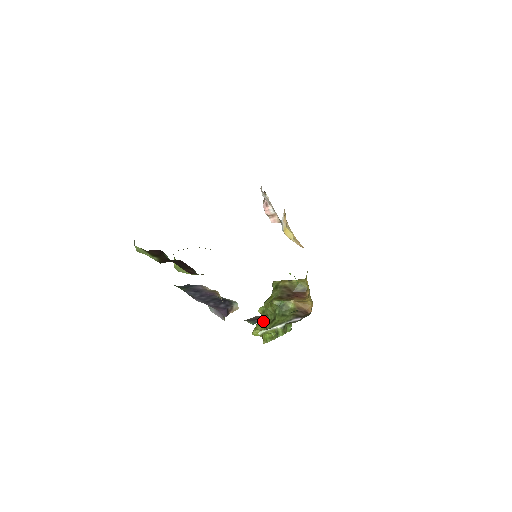
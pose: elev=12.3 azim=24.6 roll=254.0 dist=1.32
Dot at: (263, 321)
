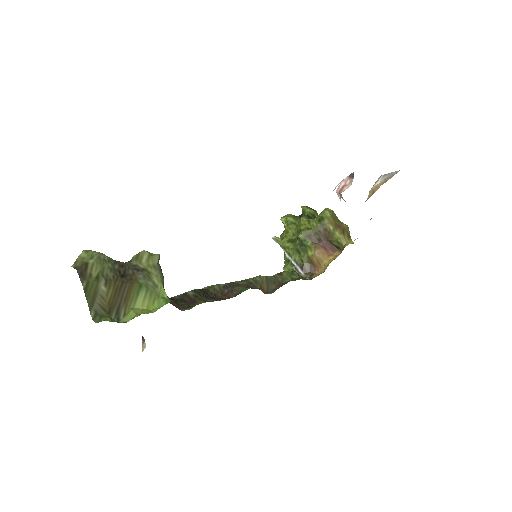
Dot at: (292, 225)
